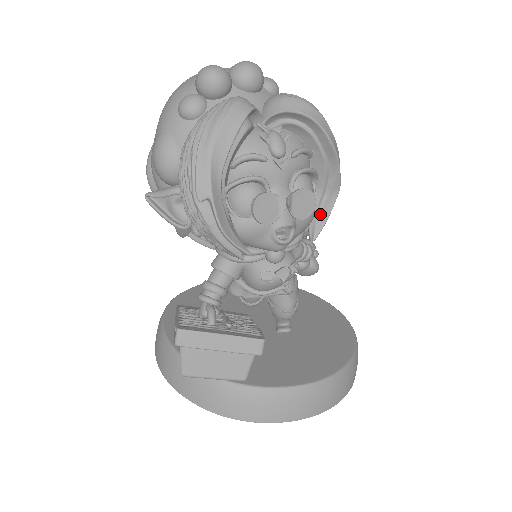
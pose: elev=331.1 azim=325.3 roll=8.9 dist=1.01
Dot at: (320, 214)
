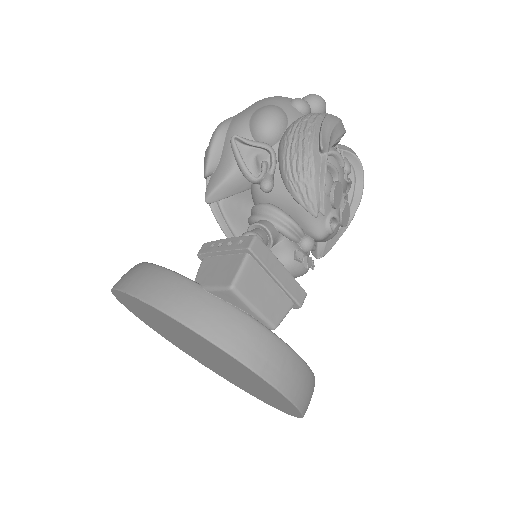
Dot at: (329, 242)
